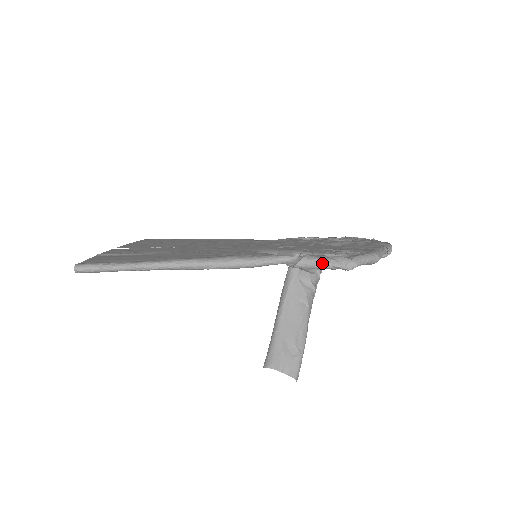
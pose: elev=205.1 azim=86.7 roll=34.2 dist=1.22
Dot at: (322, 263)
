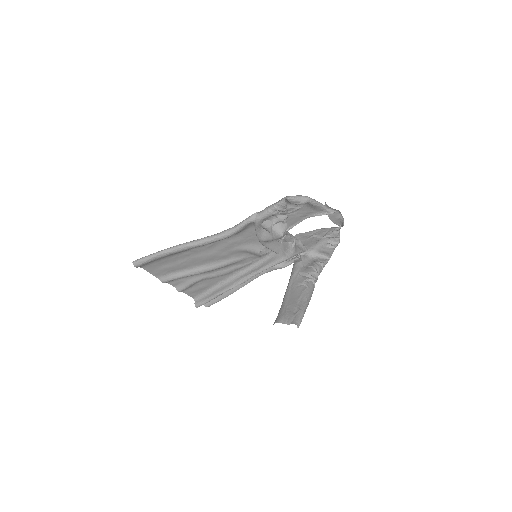
Dot at: (269, 208)
